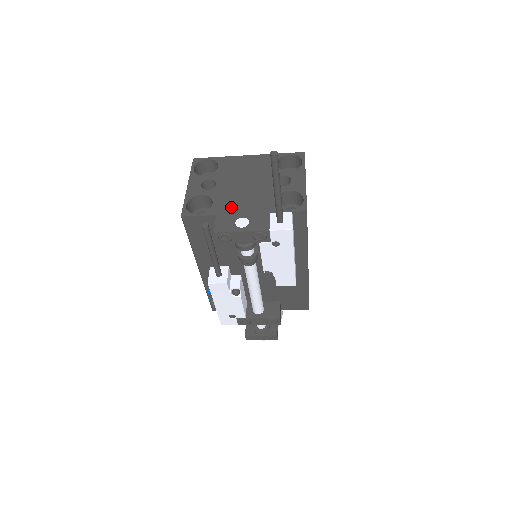
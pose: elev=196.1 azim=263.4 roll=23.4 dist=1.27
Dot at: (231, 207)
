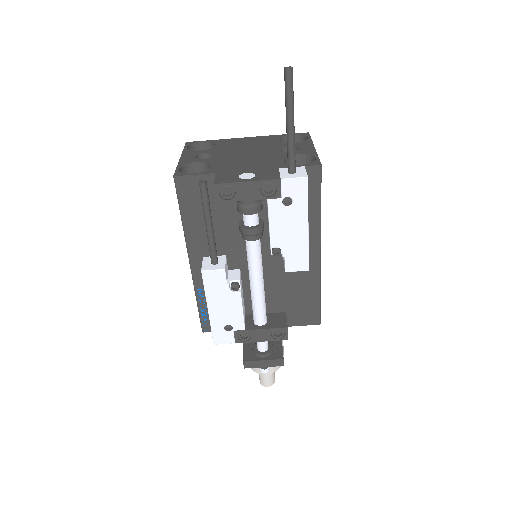
Dot at: (232, 167)
